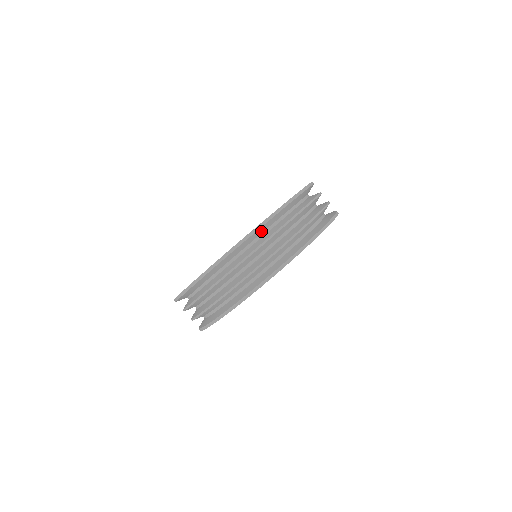
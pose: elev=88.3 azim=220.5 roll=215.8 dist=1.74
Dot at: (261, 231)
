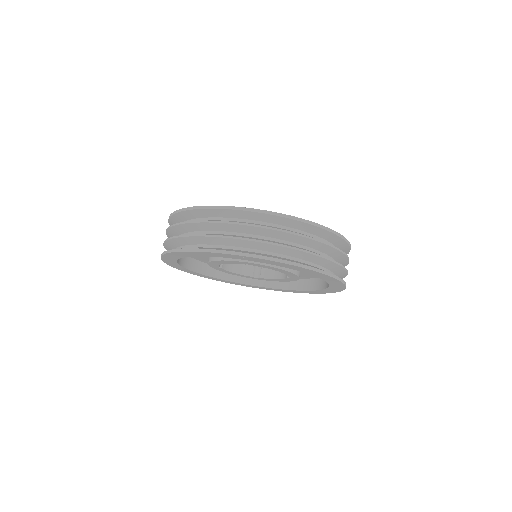
Dot at: (213, 214)
